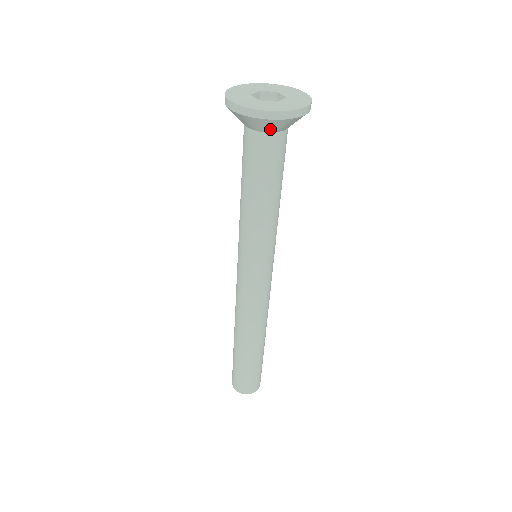
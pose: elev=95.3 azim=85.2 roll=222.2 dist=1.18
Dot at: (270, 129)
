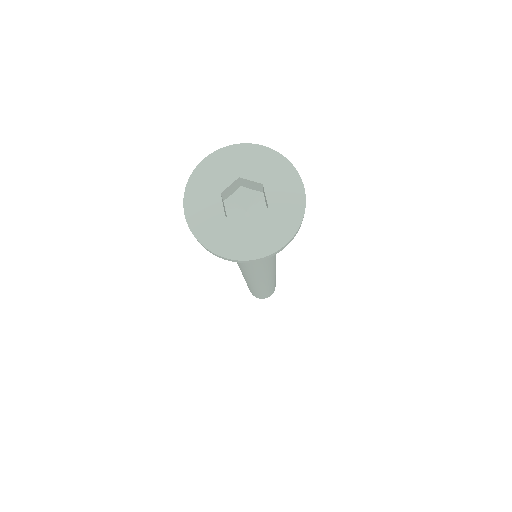
Dot at: occluded
